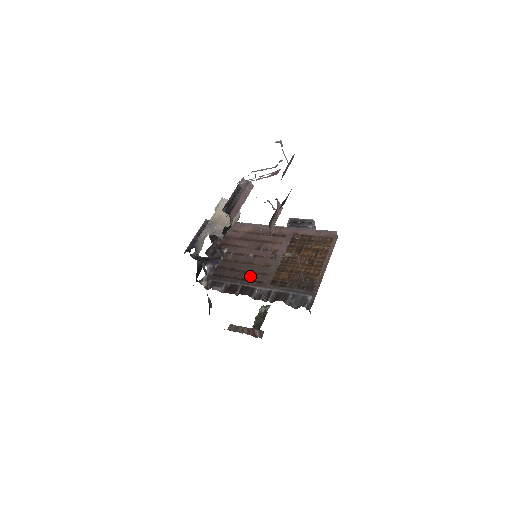
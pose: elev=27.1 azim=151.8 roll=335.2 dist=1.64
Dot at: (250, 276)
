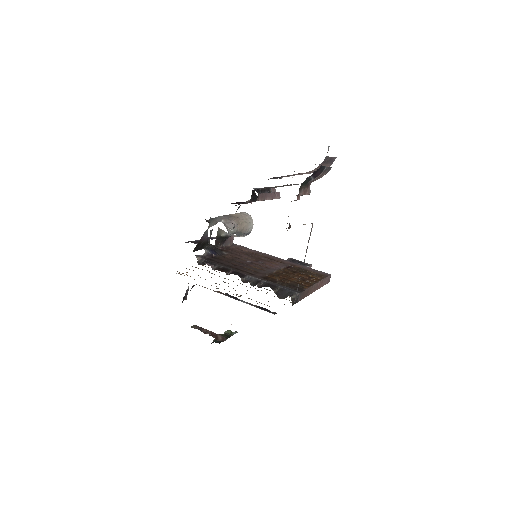
Dot at: (244, 269)
